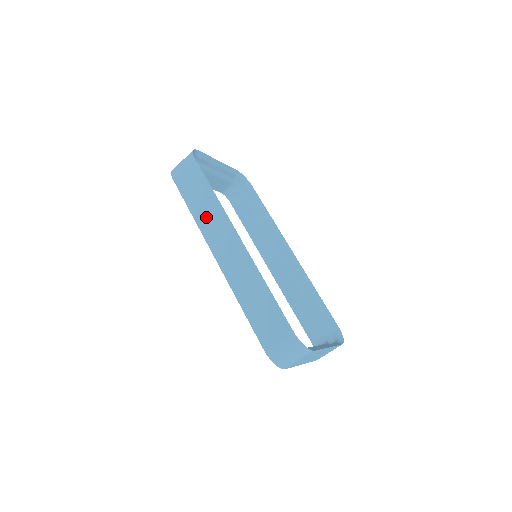
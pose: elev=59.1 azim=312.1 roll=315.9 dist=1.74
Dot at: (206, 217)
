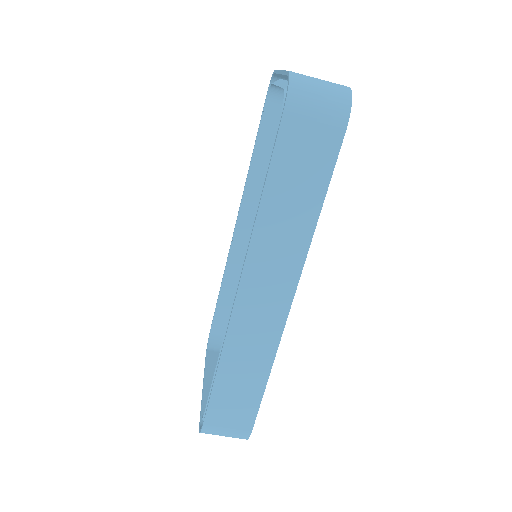
Dot at: (277, 231)
